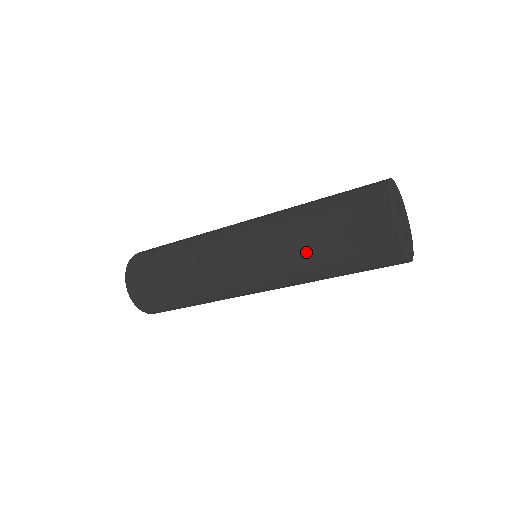
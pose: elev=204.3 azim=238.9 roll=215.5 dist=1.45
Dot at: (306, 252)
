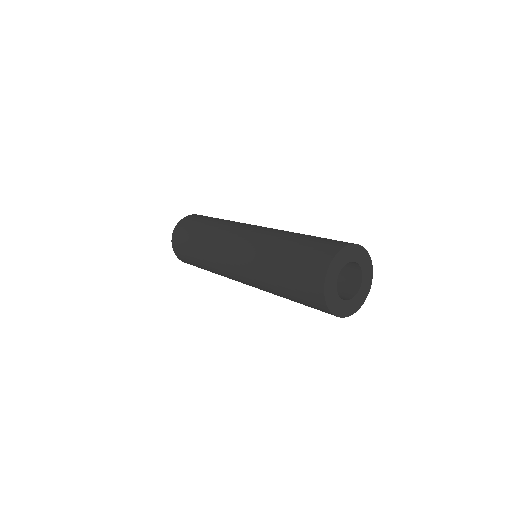
Dot at: (270, 265)
